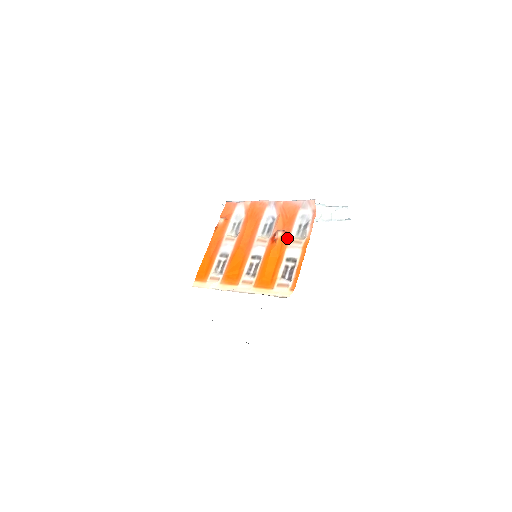
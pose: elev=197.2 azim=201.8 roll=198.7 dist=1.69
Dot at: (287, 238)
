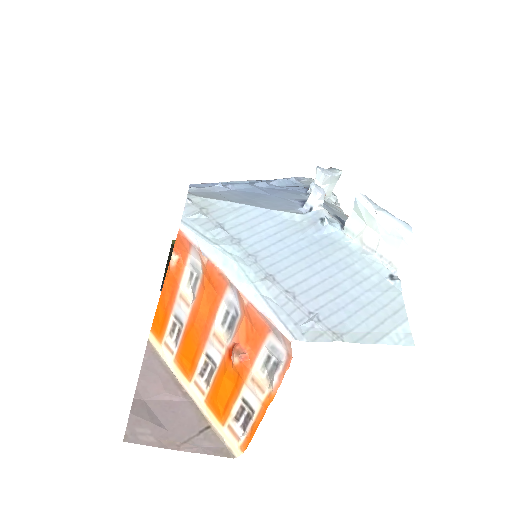
Dot at: (246, 370)
